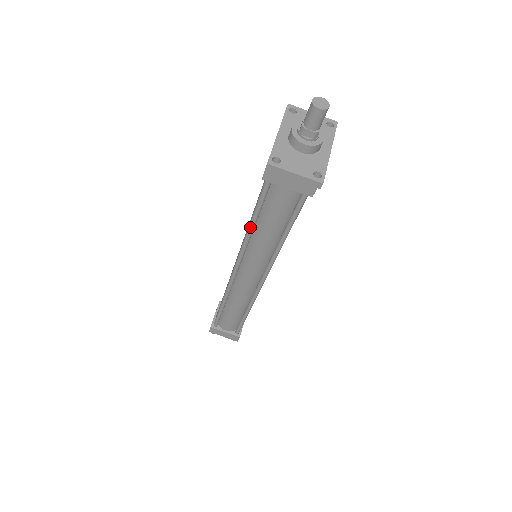
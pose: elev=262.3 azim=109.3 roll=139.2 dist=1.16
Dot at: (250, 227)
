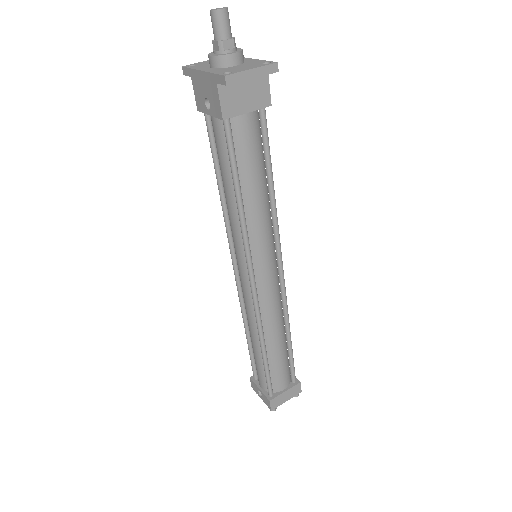
Dot at: (239, 202)
